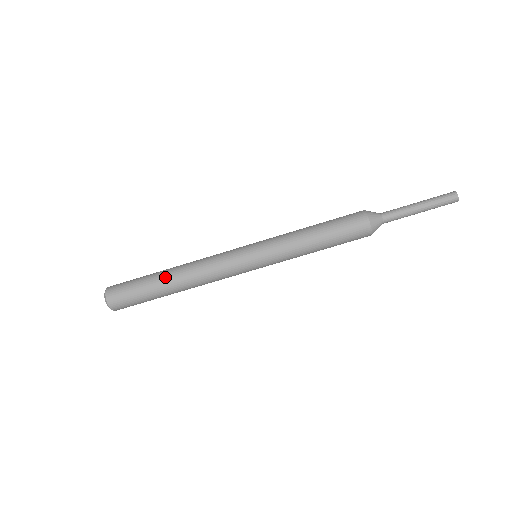
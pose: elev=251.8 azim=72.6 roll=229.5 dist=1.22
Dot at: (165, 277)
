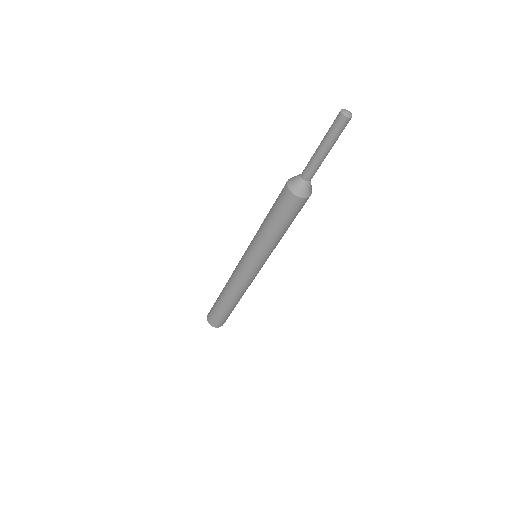
Dot at: (221, 299)
